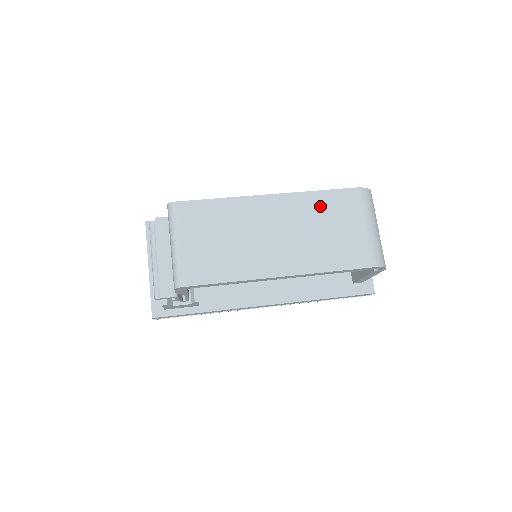
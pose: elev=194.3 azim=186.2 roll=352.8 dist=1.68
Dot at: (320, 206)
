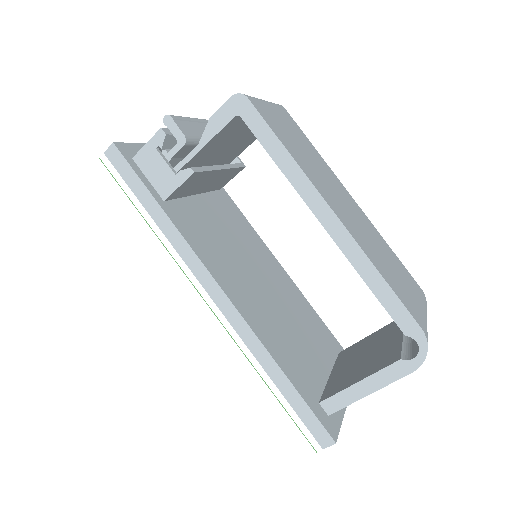
Dot at: (389, 252)
